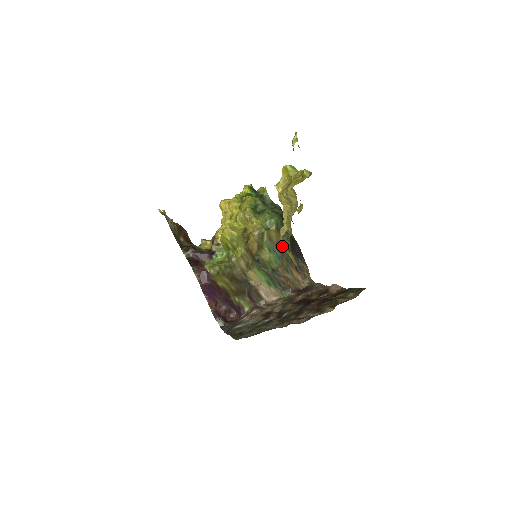
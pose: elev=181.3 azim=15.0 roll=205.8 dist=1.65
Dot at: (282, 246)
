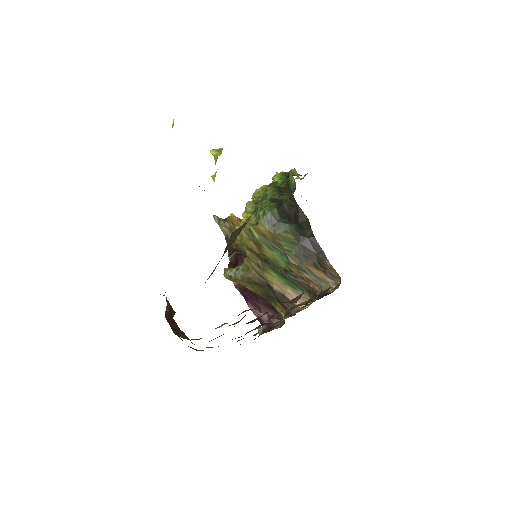
Dot at: occluded
